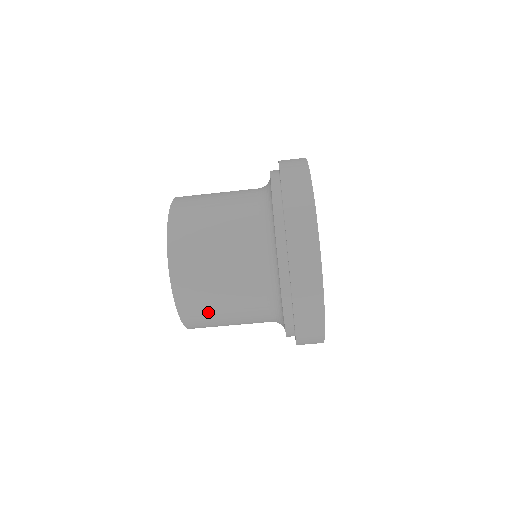
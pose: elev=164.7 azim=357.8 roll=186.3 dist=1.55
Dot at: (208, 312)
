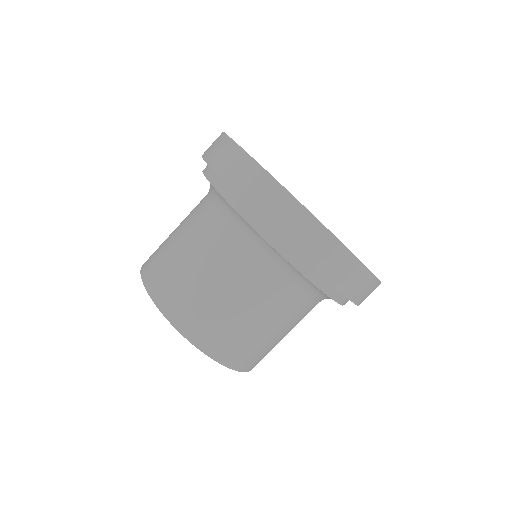
Dot at: (212, 314)
